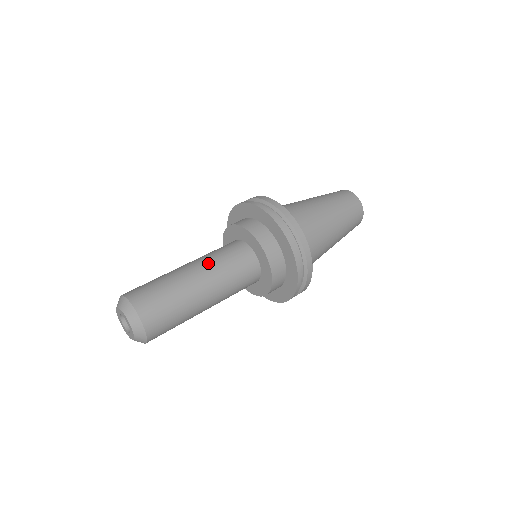
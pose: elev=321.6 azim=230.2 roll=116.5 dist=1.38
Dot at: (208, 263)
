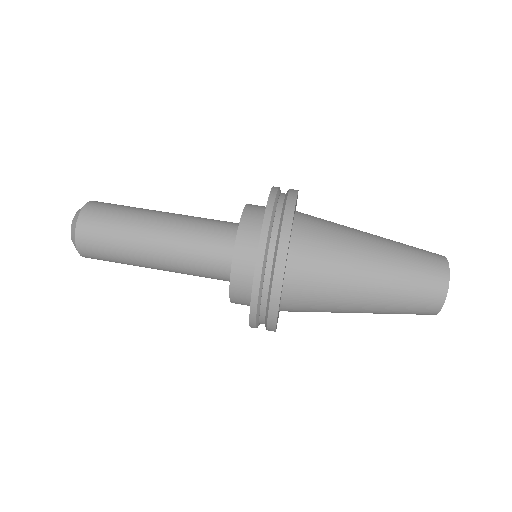
Dot at: (180, 225)
